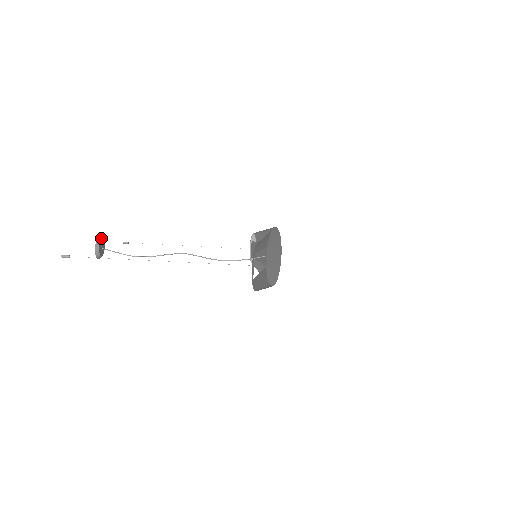
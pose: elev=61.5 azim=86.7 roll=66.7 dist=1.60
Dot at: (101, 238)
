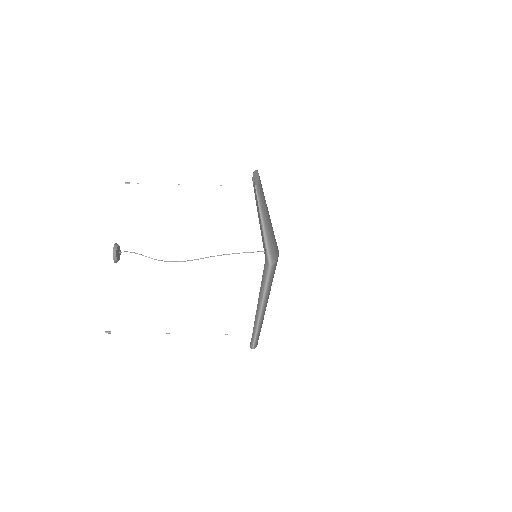
Dot at: (115, 248)
